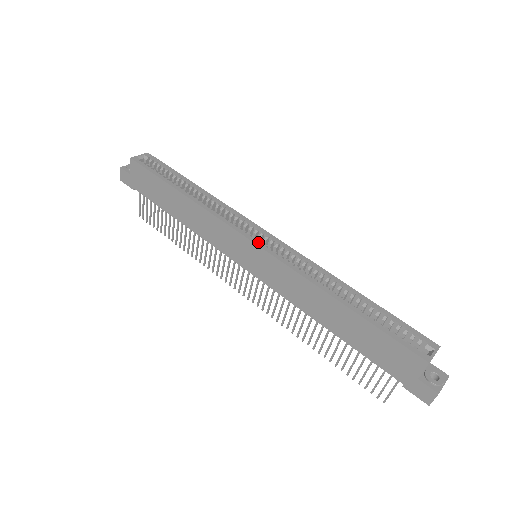
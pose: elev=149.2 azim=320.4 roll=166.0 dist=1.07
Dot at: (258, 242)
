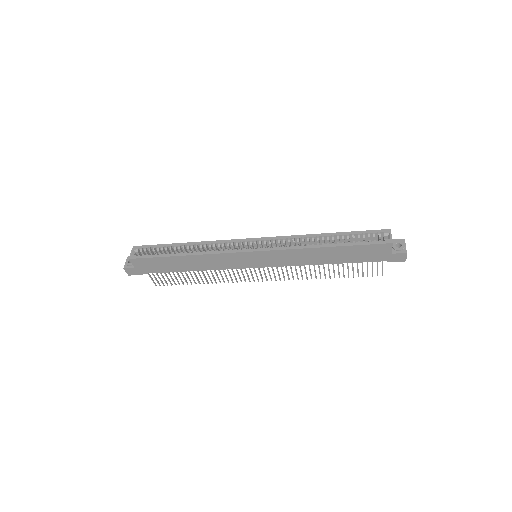
Dot at: (254, 249)
